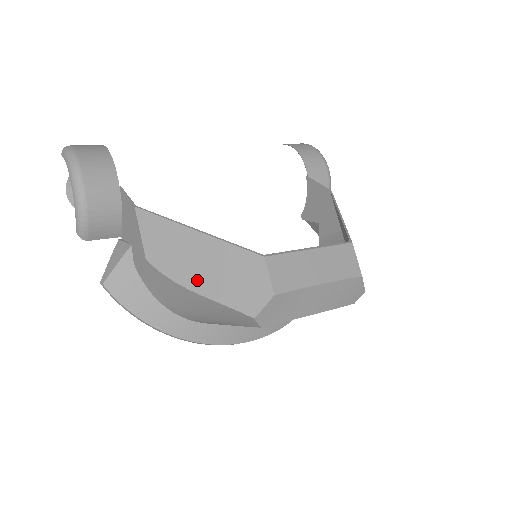
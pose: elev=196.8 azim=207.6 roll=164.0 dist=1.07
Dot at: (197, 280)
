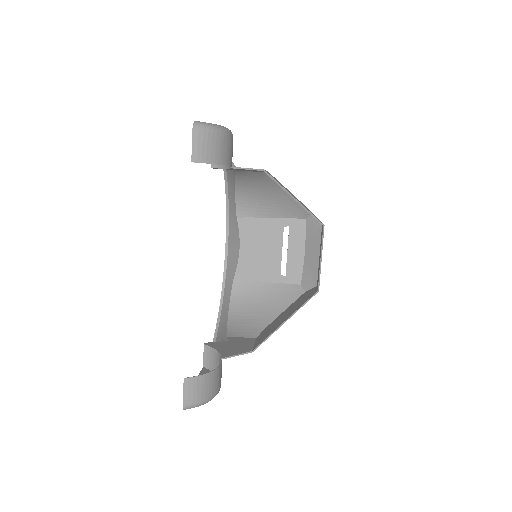
Dot at: occluded
